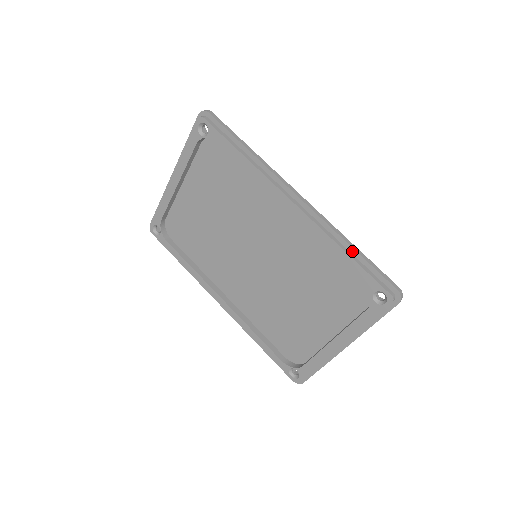
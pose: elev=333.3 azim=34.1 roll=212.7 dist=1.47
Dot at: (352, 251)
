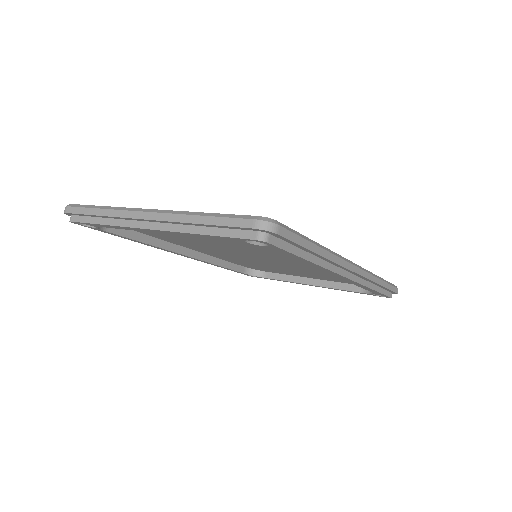
Dot at: (379, 286)
